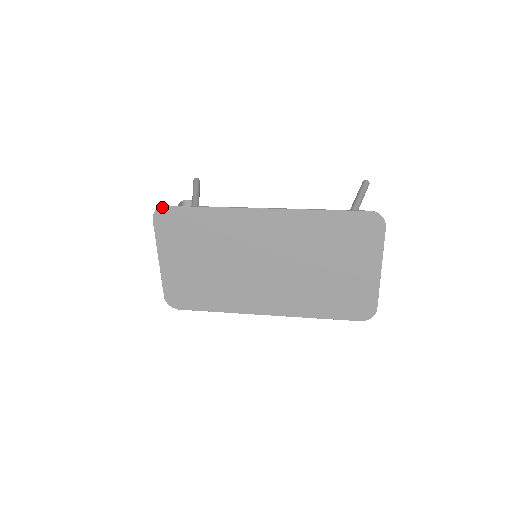
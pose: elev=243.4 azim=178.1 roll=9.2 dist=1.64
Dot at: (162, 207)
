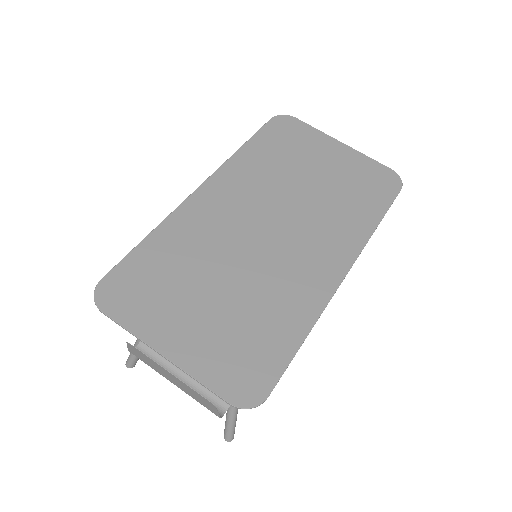
Dot at: (98, 285)
